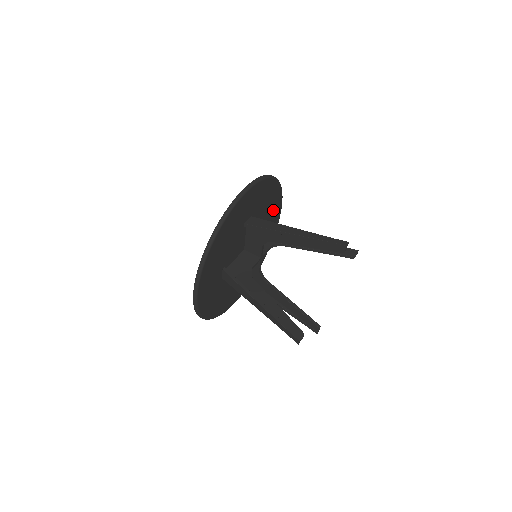
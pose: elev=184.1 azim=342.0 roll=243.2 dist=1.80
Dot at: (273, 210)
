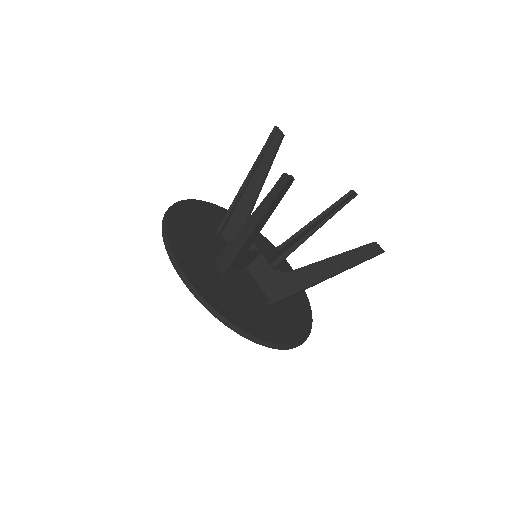
Dot at: occluded
